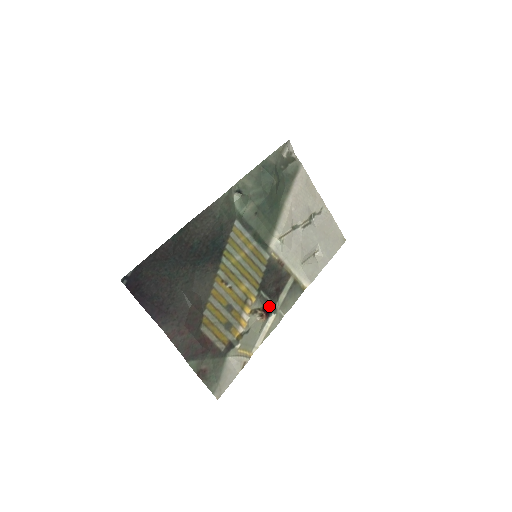
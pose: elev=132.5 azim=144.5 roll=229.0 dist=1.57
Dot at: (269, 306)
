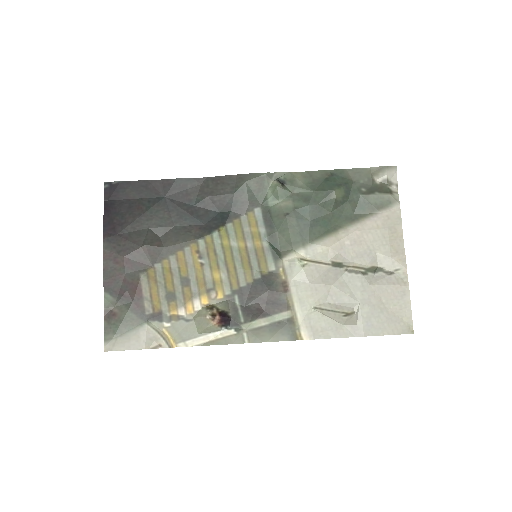
Dot at: (234, 317)
